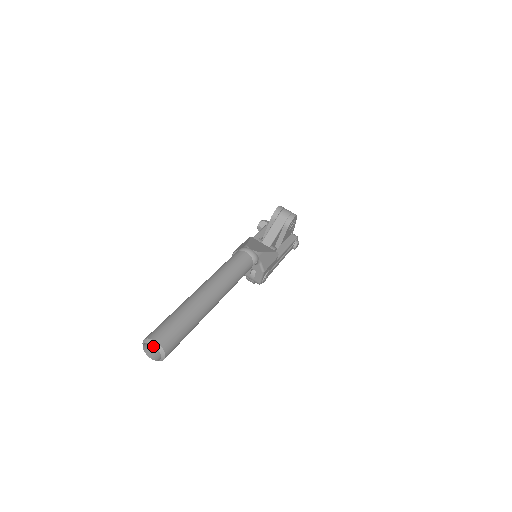
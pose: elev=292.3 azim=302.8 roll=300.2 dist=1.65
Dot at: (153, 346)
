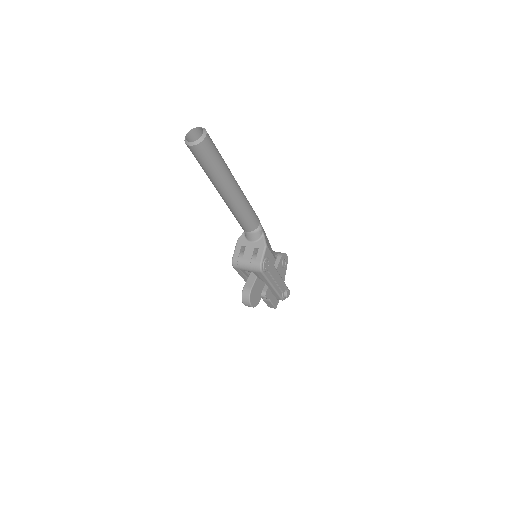
Dot at: occluded
